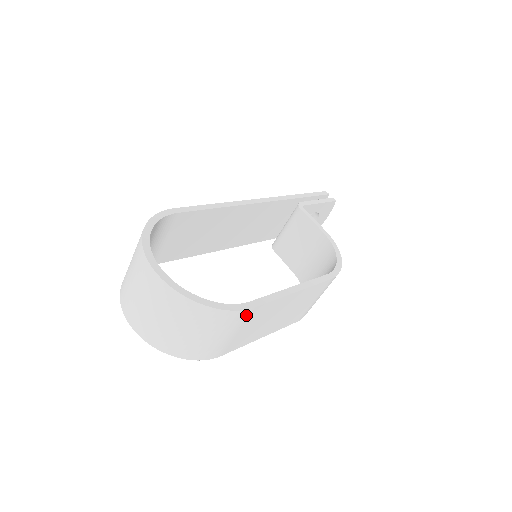
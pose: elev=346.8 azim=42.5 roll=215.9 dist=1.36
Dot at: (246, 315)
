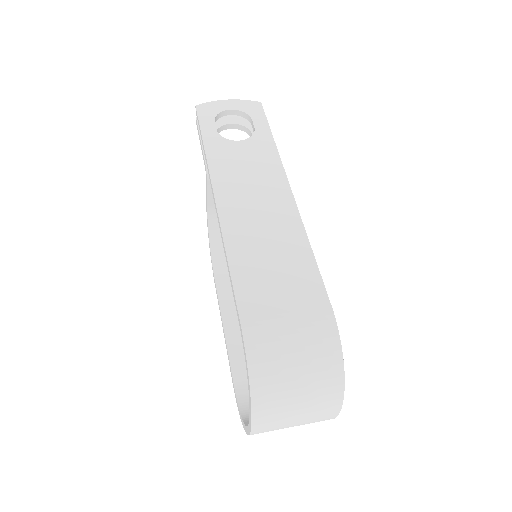
Dot at: occluded
